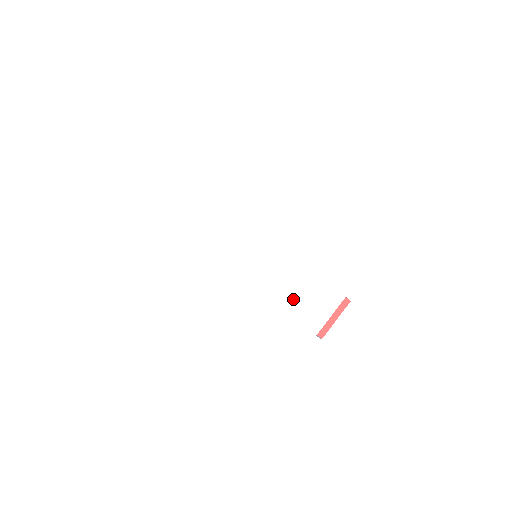
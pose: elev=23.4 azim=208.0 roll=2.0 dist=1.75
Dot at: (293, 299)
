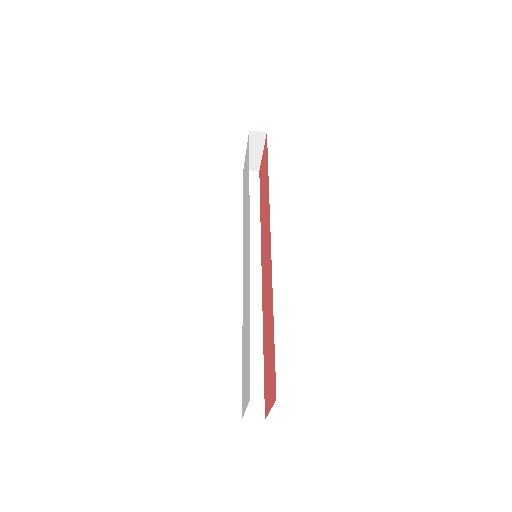
Dot at: (244, 351)
